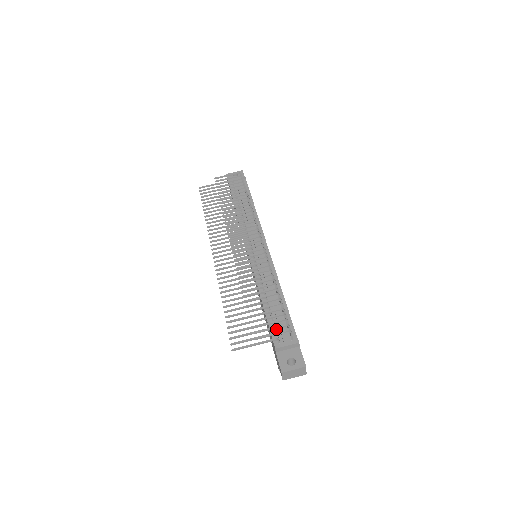
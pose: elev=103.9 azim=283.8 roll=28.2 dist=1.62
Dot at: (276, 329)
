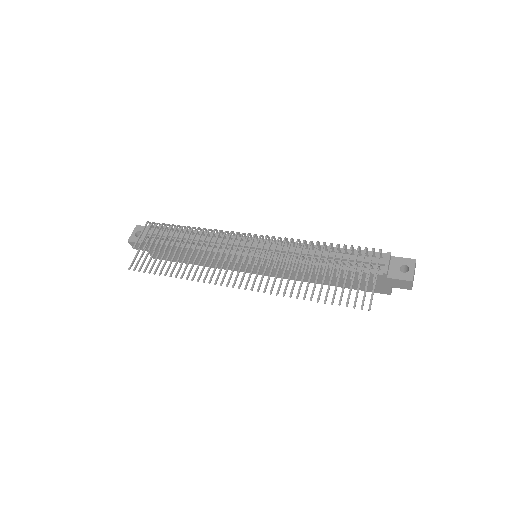
Dot at: occluded
